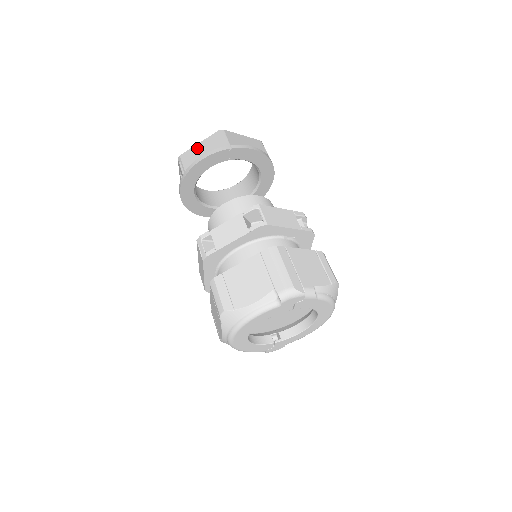
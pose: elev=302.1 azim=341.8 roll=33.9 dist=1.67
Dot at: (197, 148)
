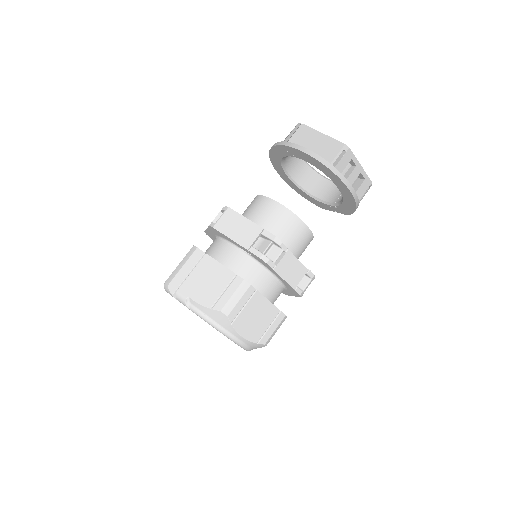
Dot at: occluded
